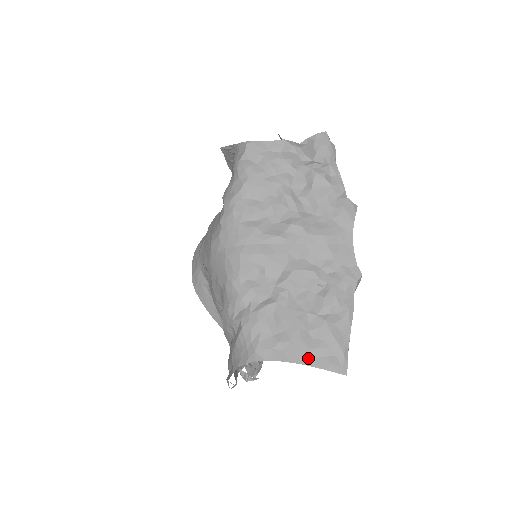
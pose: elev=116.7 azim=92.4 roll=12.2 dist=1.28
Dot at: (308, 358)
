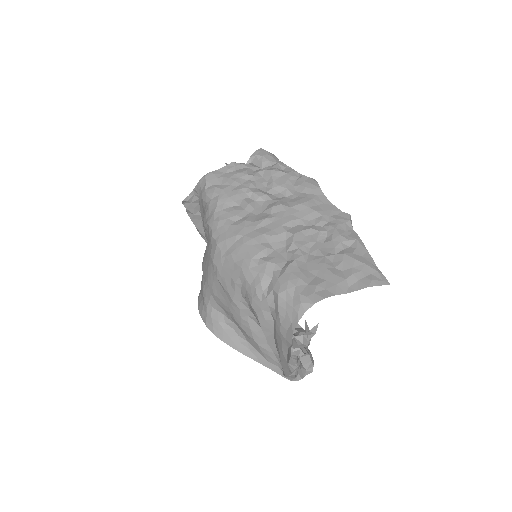
Dot at: (349, 287)
